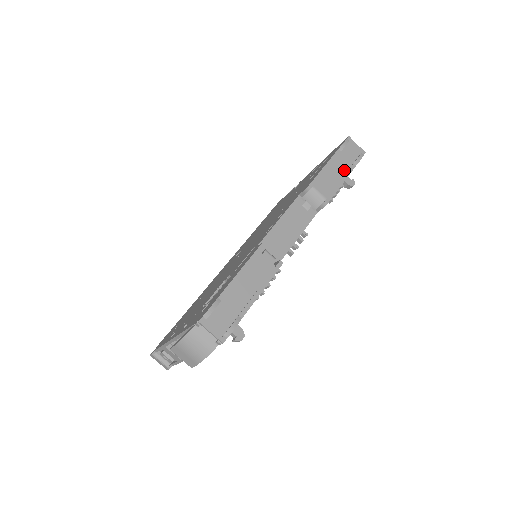
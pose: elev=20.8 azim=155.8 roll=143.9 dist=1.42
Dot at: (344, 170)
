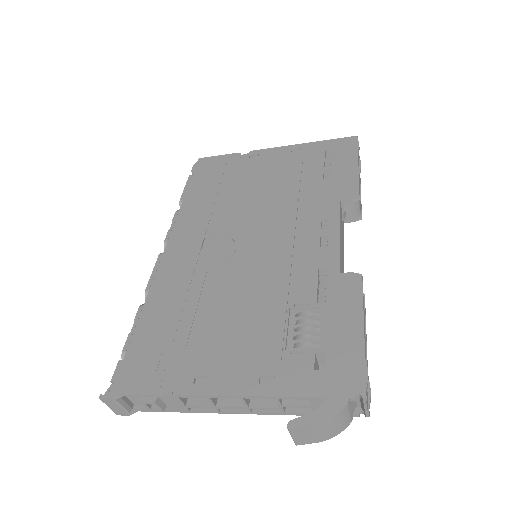
Dot at: (359, 178)
